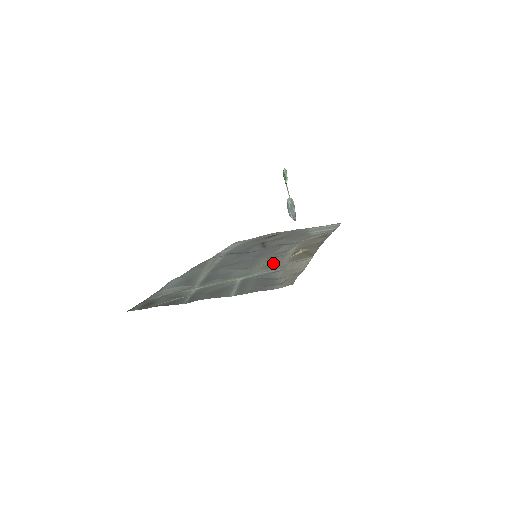
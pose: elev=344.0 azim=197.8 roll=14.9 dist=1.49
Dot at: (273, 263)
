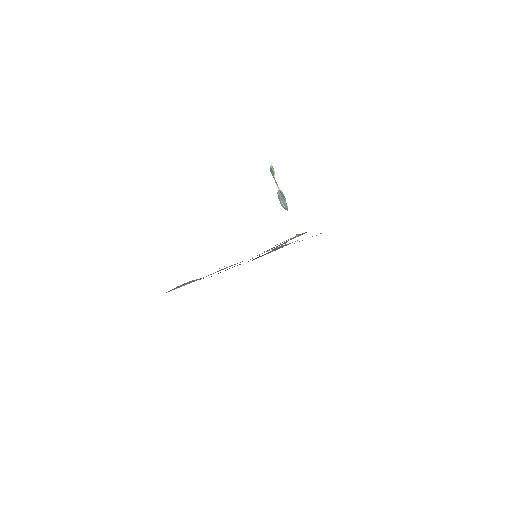
Dot at: occluded
